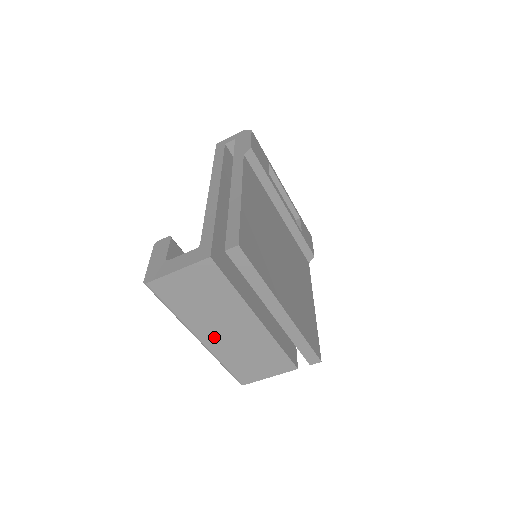
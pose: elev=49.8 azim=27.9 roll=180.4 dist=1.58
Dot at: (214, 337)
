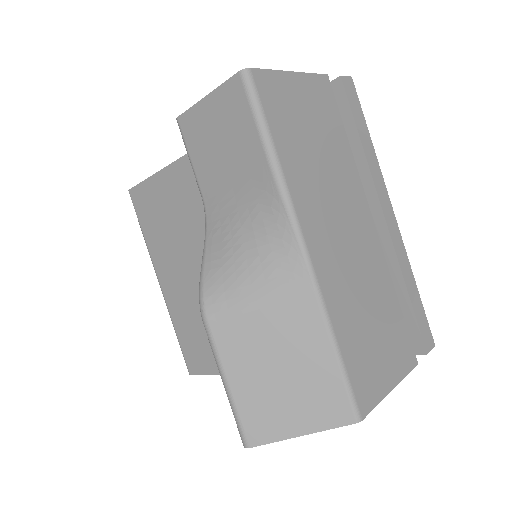
Dot at: (325, 245)
